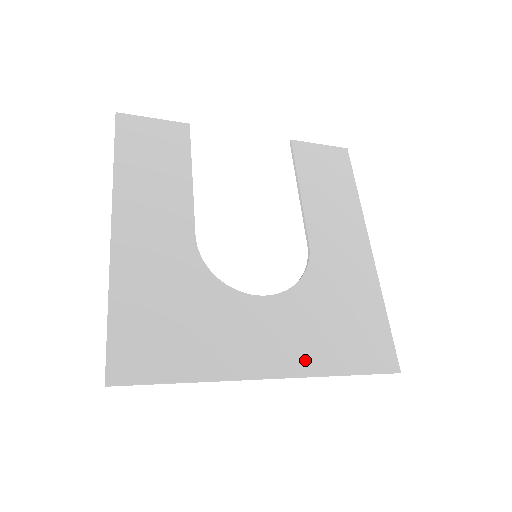
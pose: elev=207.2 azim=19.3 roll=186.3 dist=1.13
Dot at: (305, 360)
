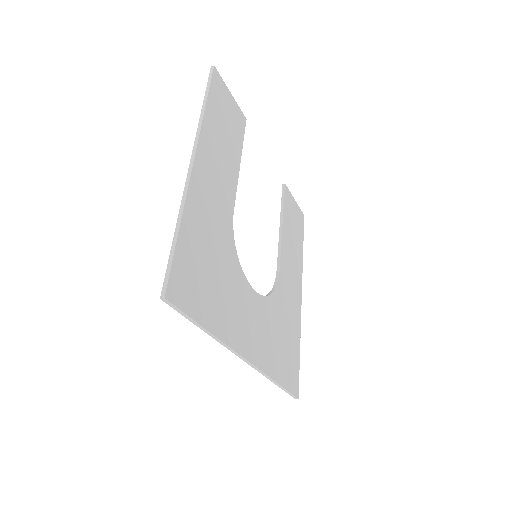
Dot at: (264, 358)
